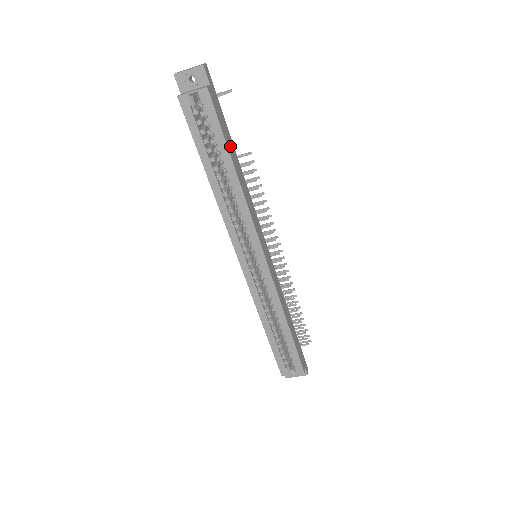
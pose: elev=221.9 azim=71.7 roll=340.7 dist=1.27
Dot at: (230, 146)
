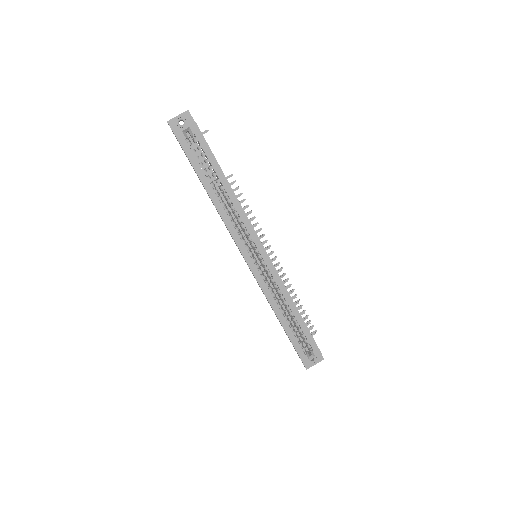
Dot at: occluded
